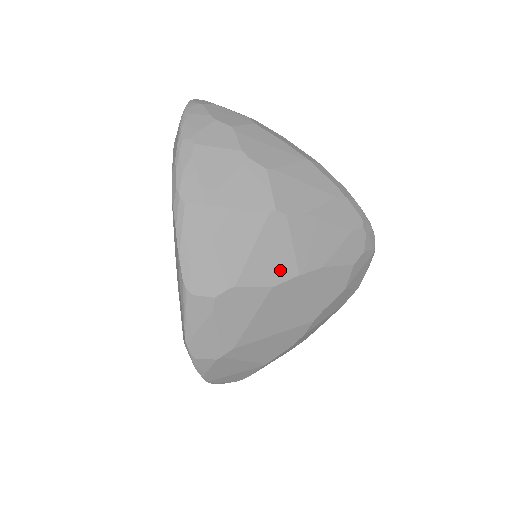
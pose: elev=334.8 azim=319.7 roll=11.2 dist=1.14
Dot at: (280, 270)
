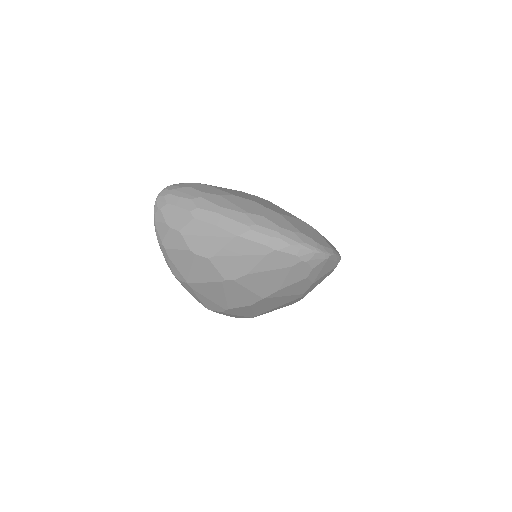
Dot at: (249, 299)
